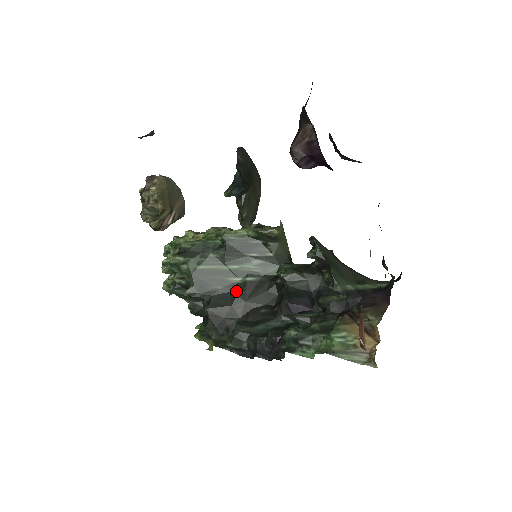
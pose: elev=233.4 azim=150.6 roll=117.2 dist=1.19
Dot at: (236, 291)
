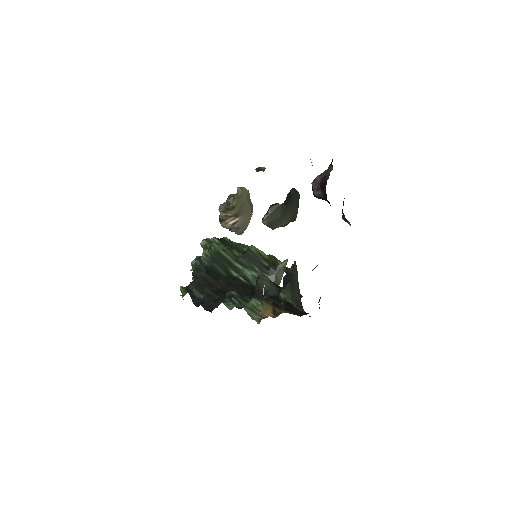
Dot at: (227, 277)
